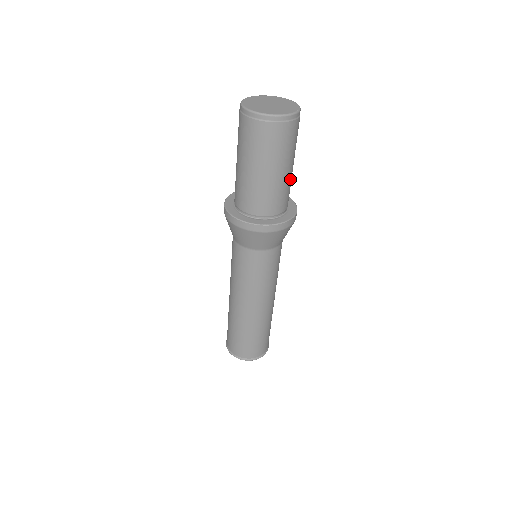
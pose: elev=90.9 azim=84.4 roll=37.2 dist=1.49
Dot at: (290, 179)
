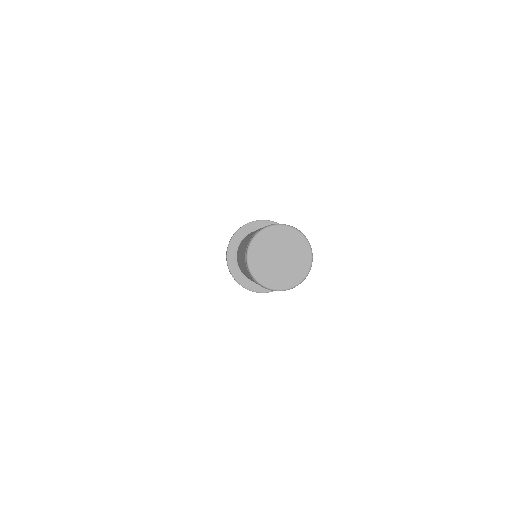
Dot at: occluded
